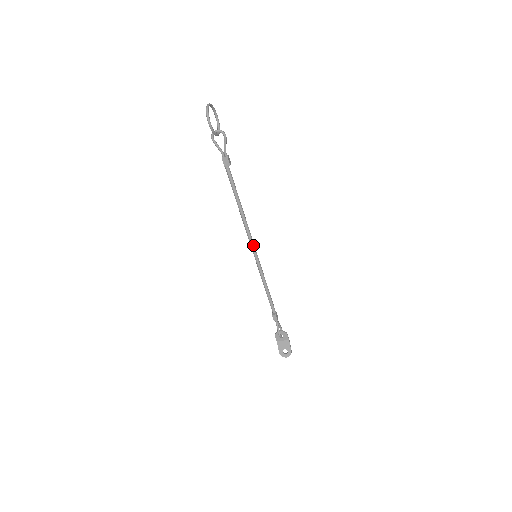
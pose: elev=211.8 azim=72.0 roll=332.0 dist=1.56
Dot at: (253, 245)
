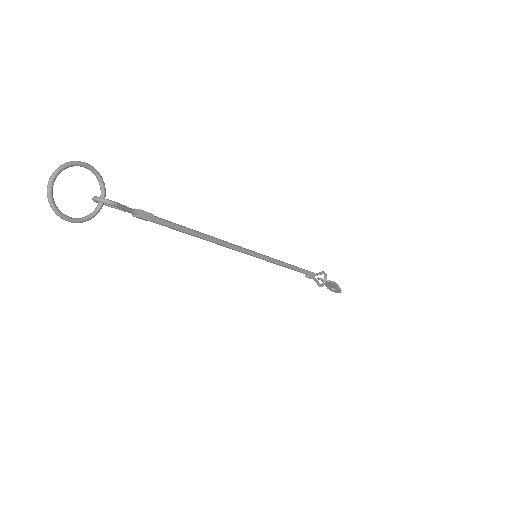
Dot at: (245, 253)
